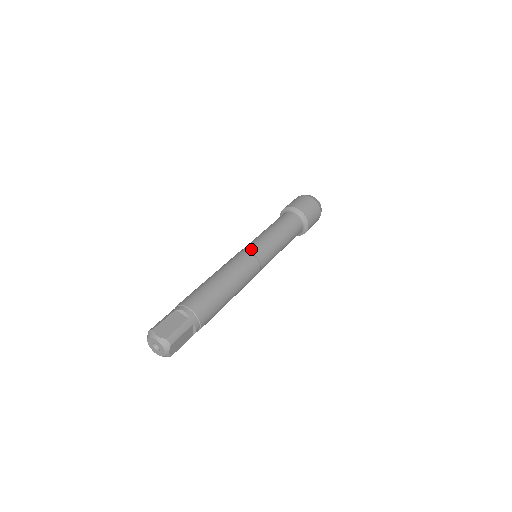
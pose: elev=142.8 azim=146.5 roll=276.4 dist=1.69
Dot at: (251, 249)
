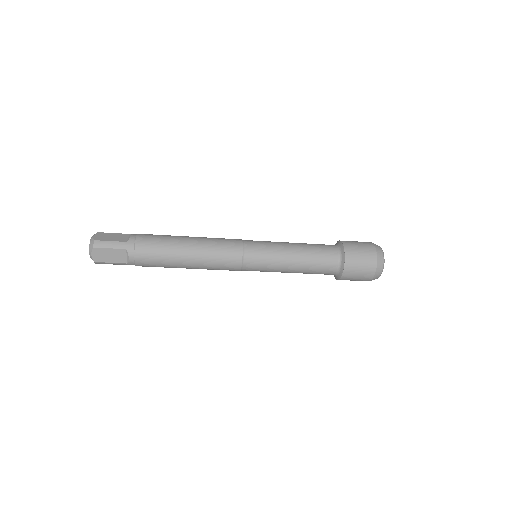
Dot at: (248, 241)
